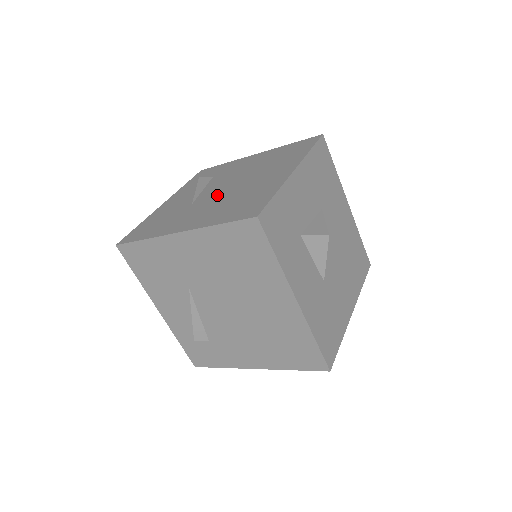
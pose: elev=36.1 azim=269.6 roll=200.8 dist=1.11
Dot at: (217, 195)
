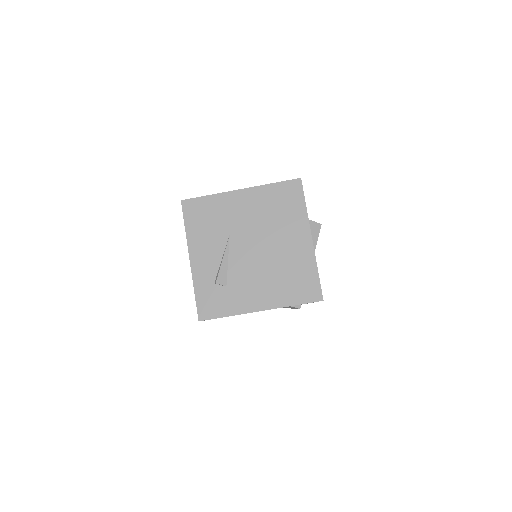
Dot at: occluded
